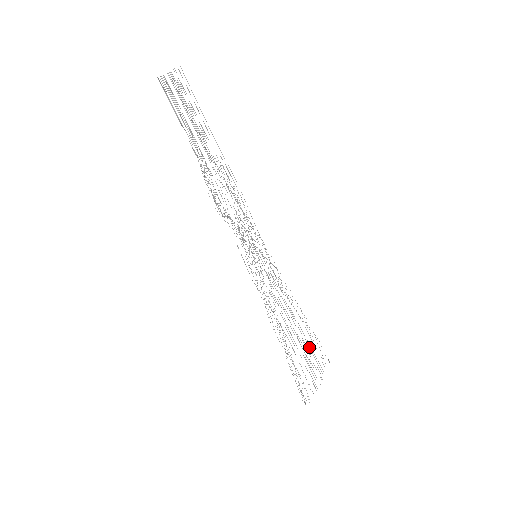
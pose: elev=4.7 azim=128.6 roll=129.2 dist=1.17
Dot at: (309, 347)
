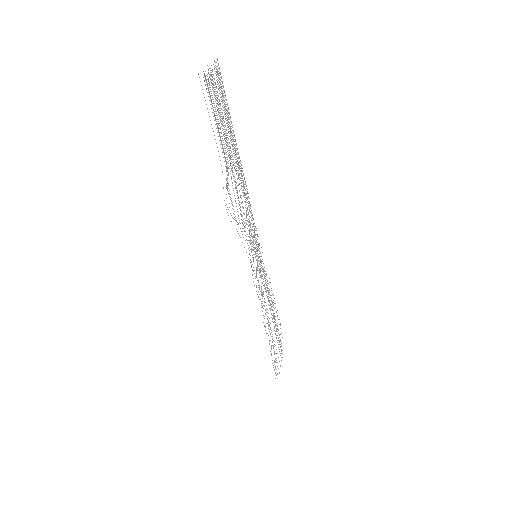
Dot at: occluded
